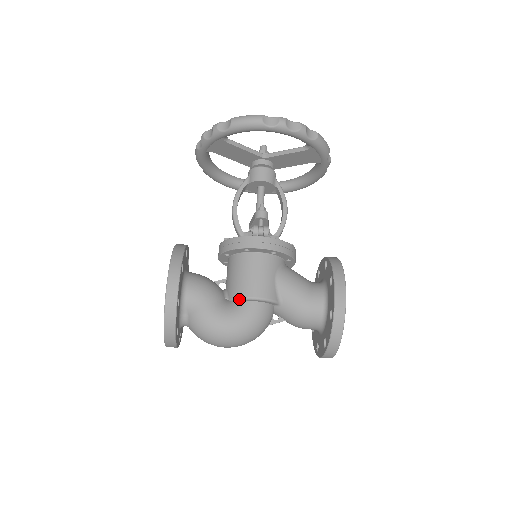
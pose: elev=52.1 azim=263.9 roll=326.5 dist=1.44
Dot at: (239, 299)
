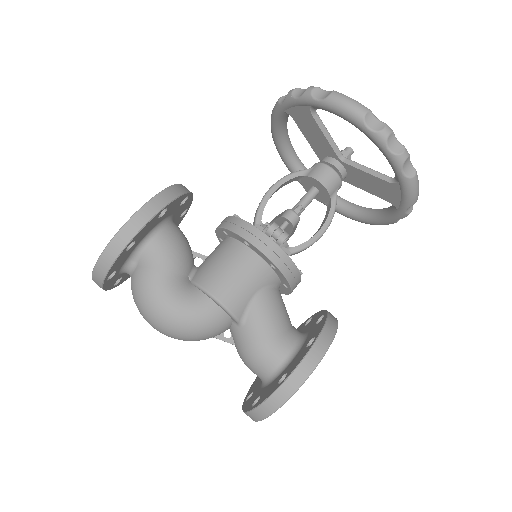
Dot at: (200, 288)
